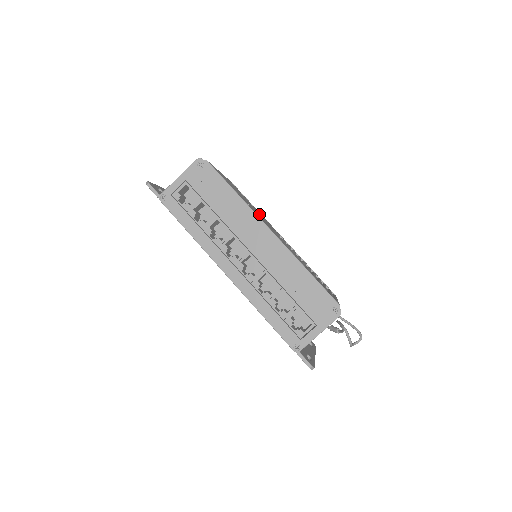
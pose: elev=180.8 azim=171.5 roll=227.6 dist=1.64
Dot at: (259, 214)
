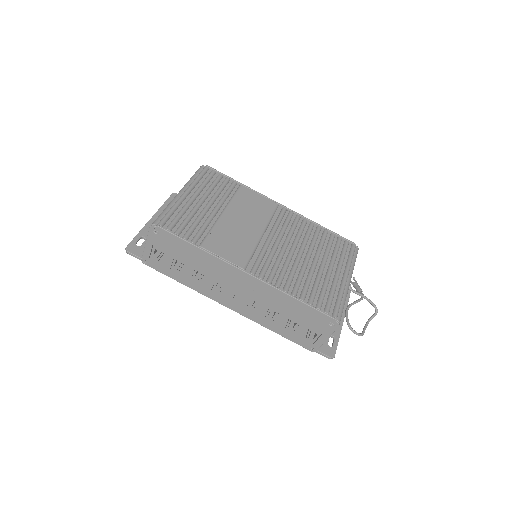
Dot at: (240, 220)
